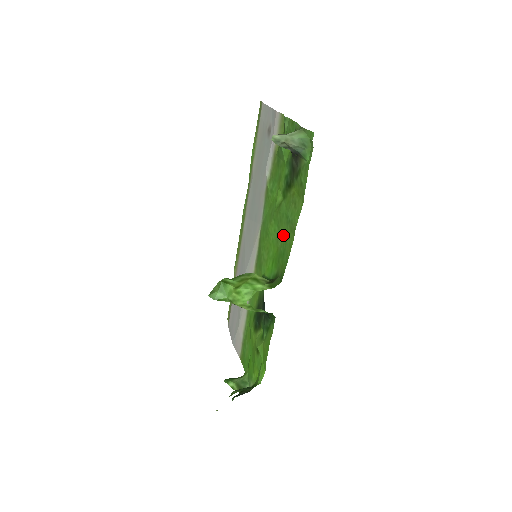
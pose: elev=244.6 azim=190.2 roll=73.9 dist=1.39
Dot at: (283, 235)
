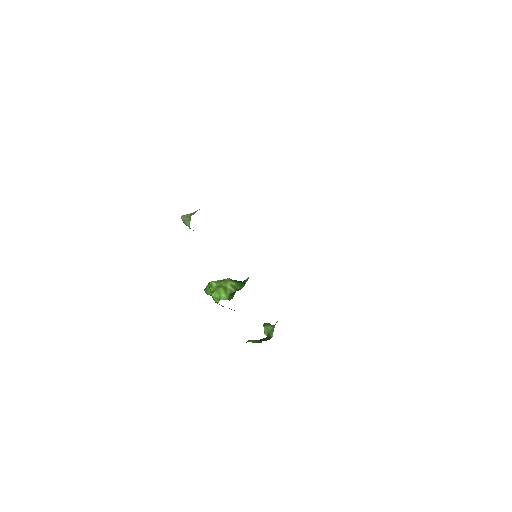
Dot at: occluded
